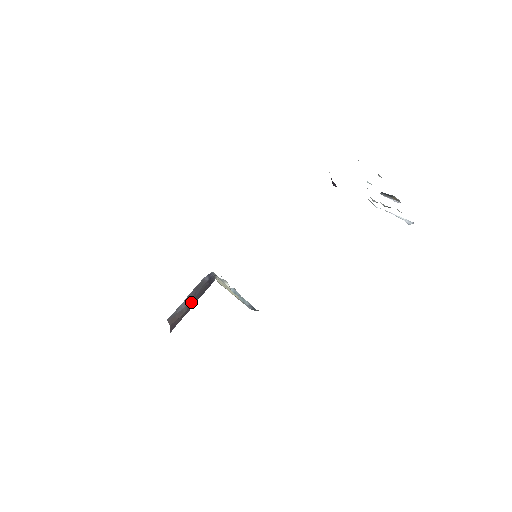
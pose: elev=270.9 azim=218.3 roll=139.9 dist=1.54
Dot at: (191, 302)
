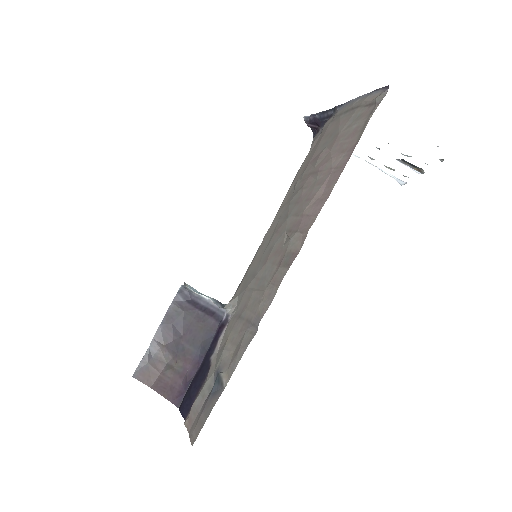
Dot at: (177, 345)
